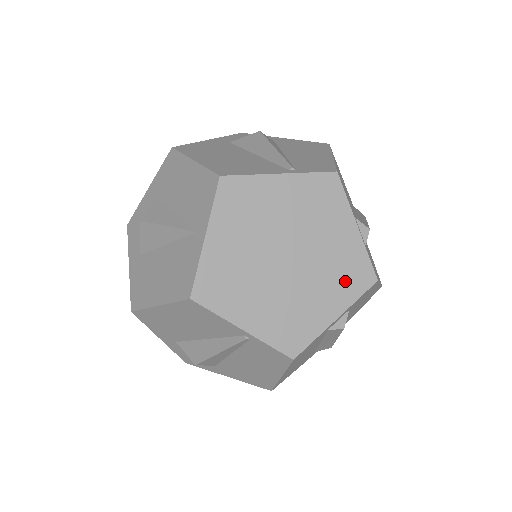
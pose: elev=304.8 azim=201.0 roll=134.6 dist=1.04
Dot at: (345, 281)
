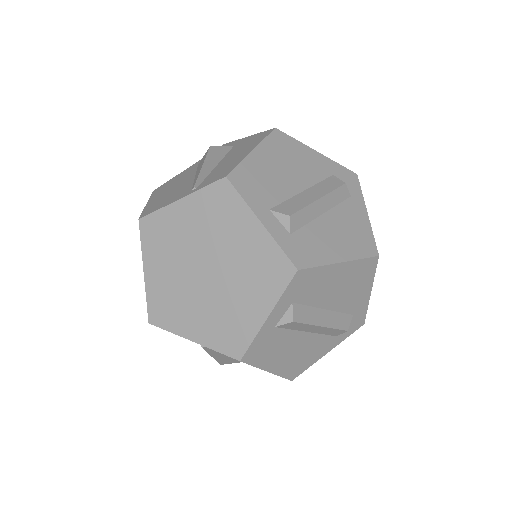
Dot at: (265, 279)
